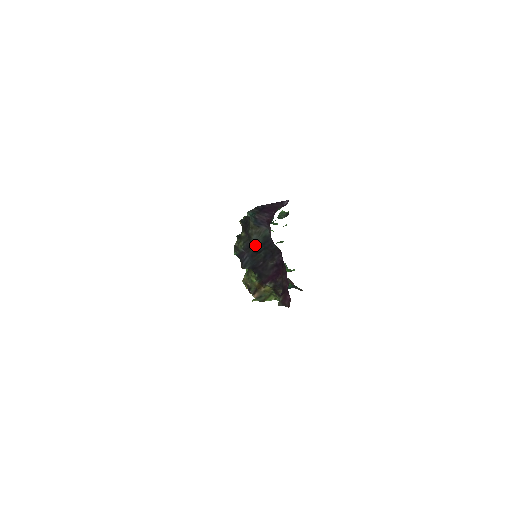
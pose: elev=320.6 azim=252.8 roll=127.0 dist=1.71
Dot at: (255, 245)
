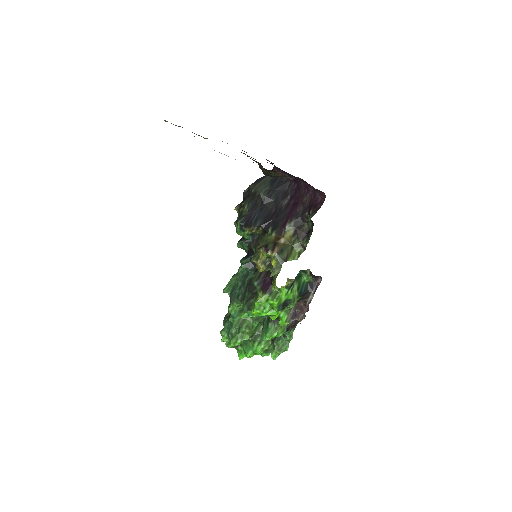
Dot at: (263, 192)
